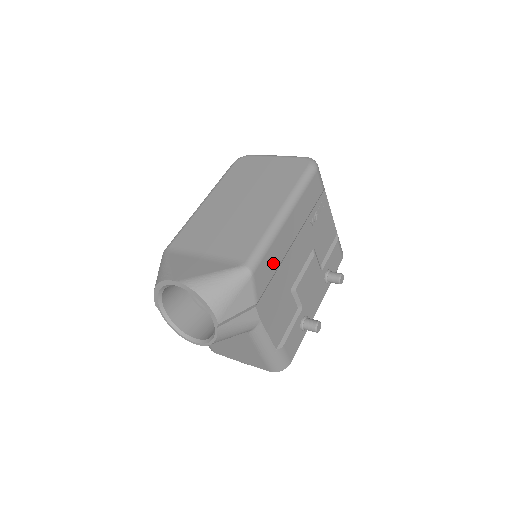
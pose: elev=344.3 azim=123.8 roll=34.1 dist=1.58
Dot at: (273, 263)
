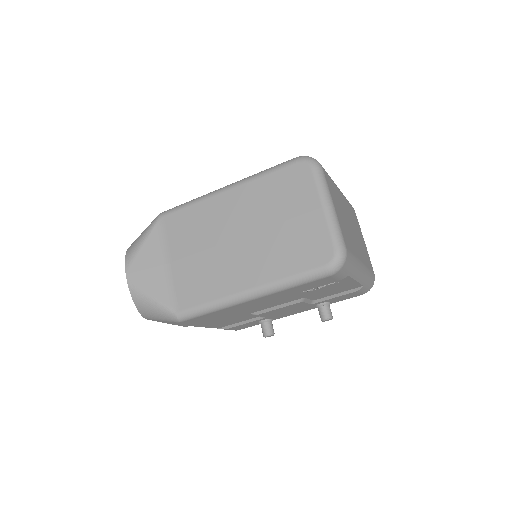
Dot at: (217, 315)
